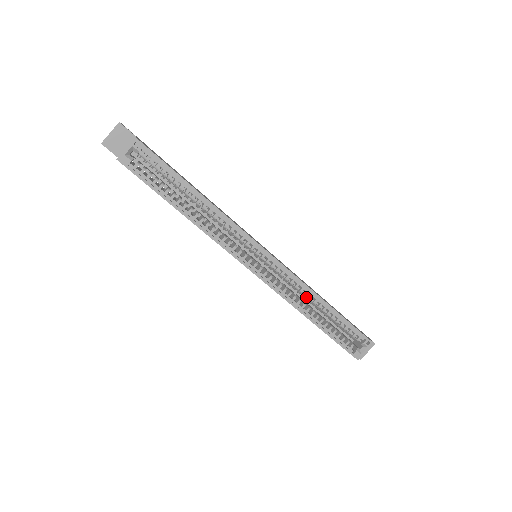
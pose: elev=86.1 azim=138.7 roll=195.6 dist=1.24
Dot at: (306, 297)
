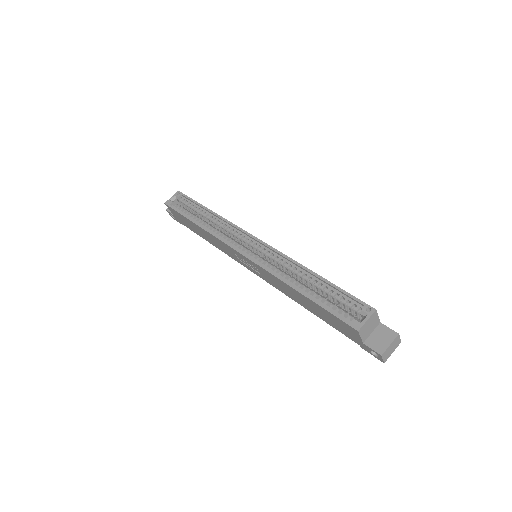
Dot at: (294, 273)
